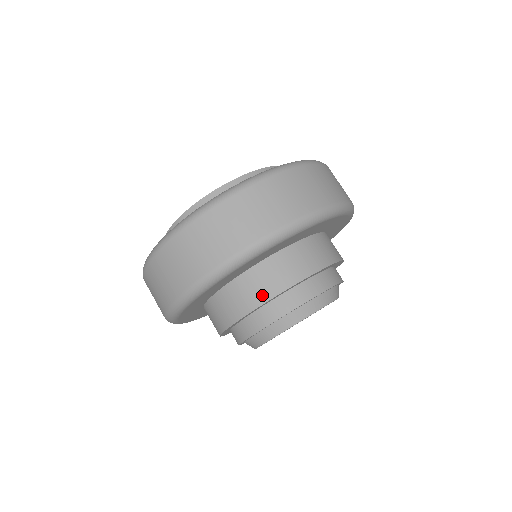
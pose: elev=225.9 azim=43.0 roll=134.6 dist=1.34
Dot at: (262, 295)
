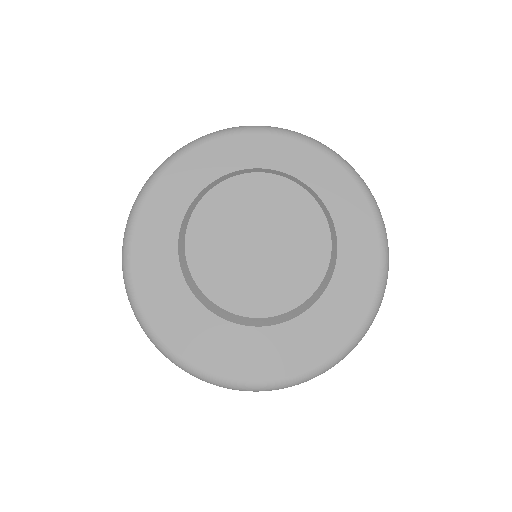
Dot at: occluded
